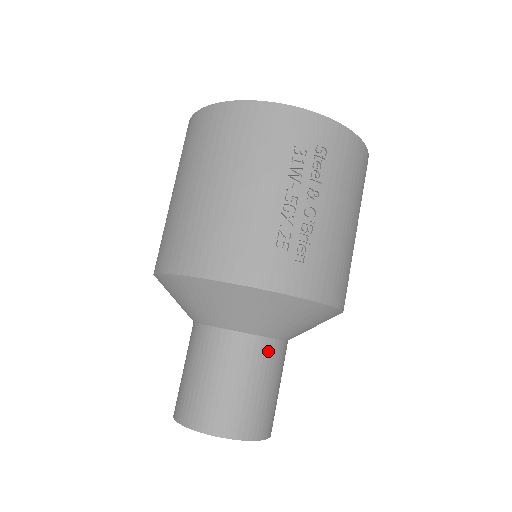
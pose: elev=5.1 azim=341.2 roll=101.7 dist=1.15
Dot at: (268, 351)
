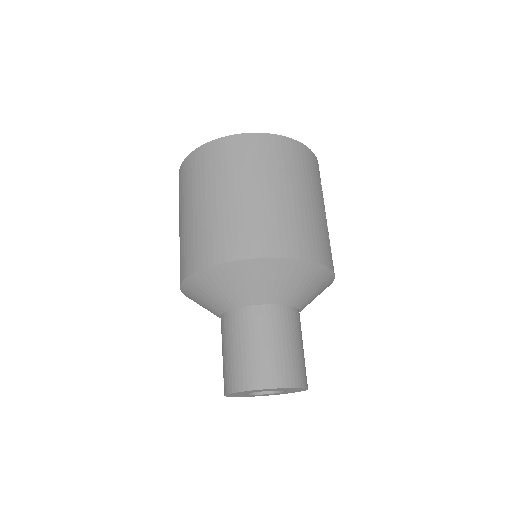
Dot at: occluded
